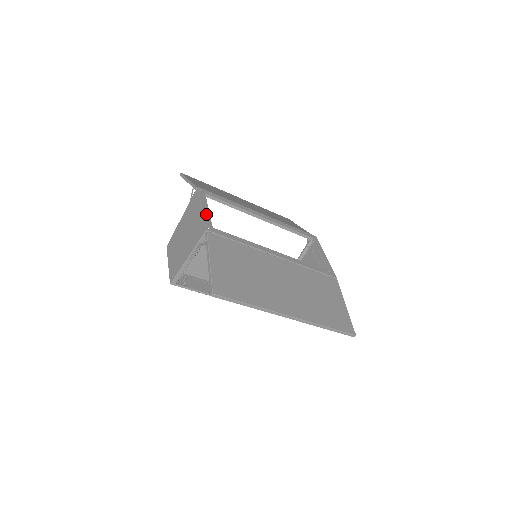
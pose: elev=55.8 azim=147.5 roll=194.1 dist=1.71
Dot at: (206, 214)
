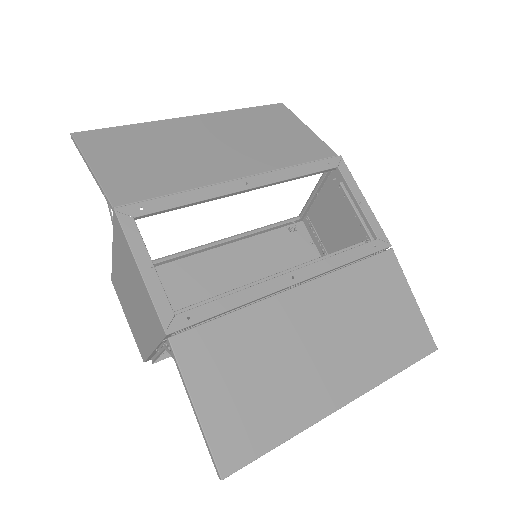
Dot at: (152, 285)
